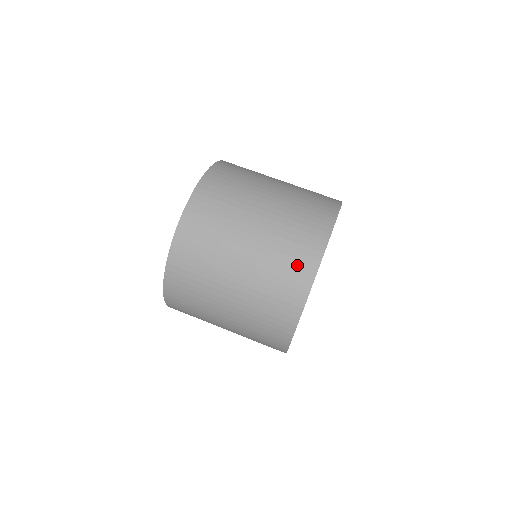
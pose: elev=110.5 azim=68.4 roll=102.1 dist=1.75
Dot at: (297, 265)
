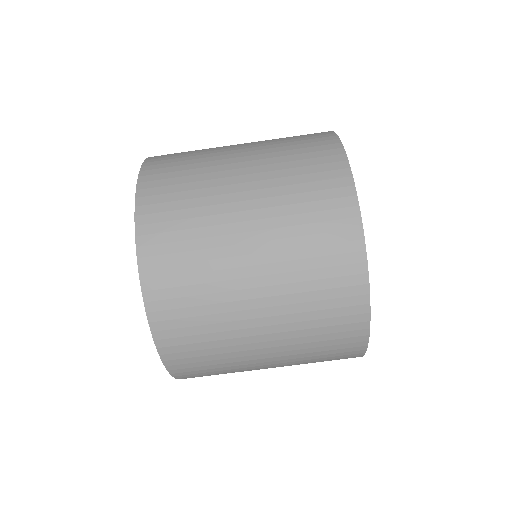
Dot at: (340, 344)
